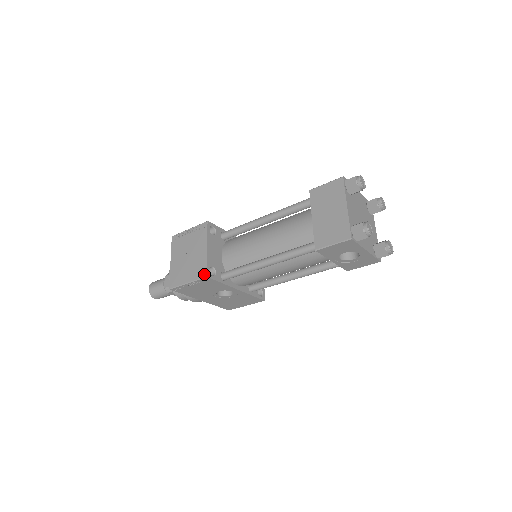
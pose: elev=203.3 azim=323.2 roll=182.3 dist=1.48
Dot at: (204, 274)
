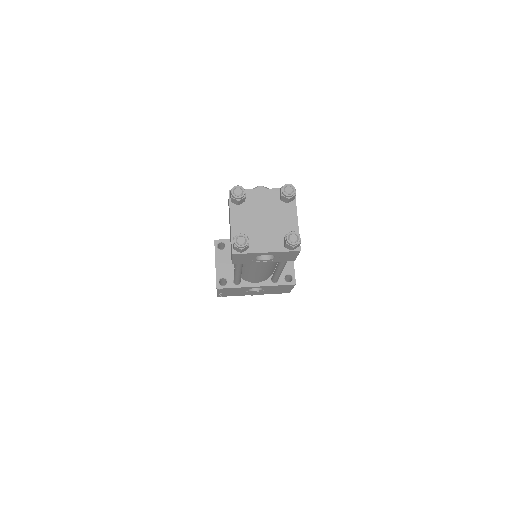
Dot at: (216, 286)
